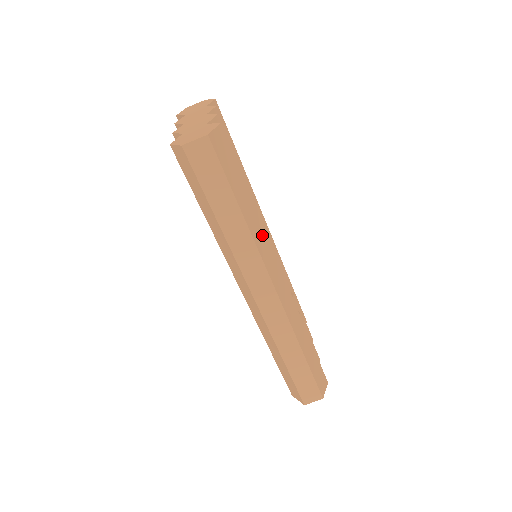
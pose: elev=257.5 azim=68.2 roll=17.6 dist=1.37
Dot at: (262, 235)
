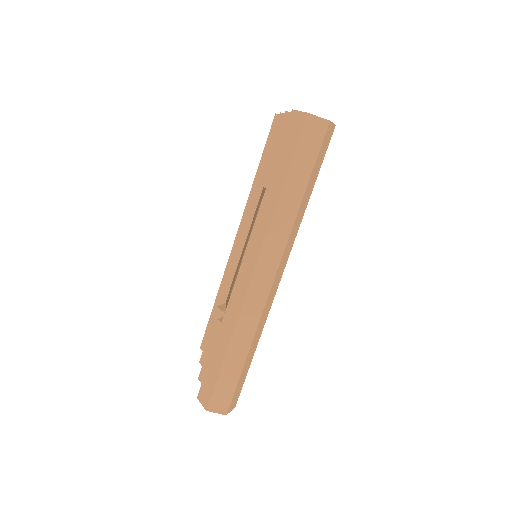
Dot at: (297, 229)
